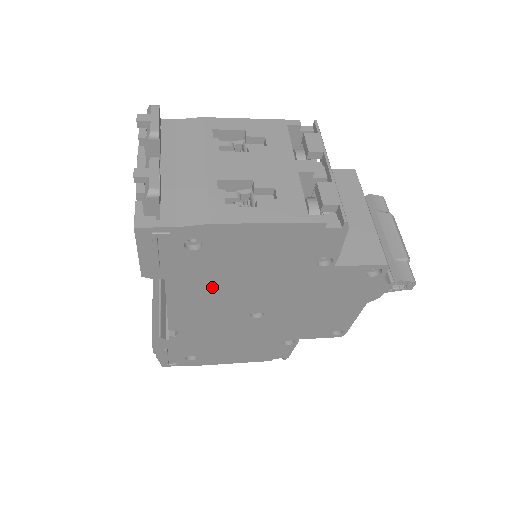
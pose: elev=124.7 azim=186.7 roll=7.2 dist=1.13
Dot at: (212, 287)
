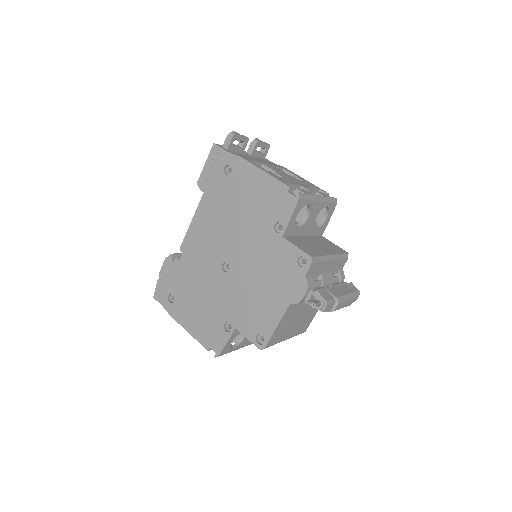
Dot at: (218, 216)
